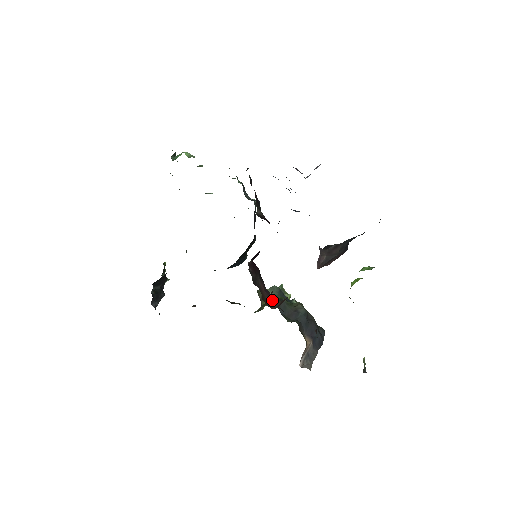
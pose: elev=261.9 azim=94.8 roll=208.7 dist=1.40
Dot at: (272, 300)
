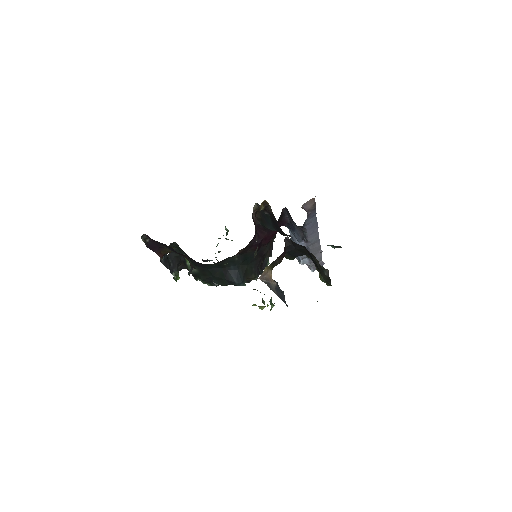
Dot at: occluded
